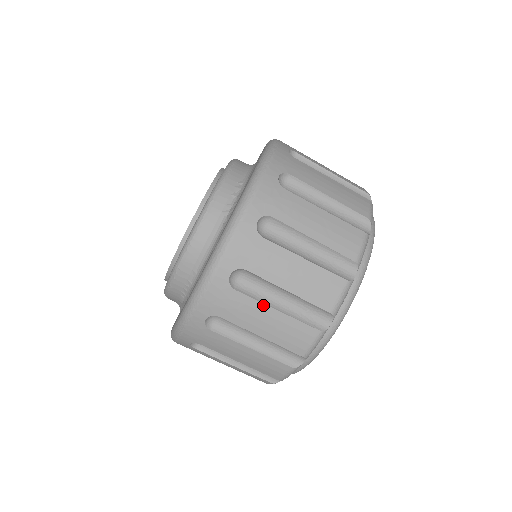
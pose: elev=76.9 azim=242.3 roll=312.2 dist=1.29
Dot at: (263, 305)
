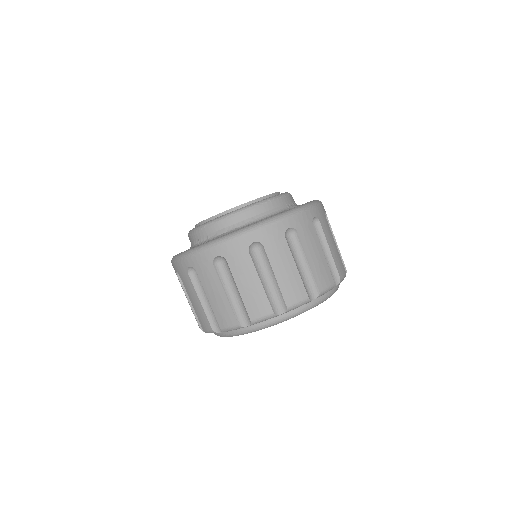
Dot at: (292, 258)
